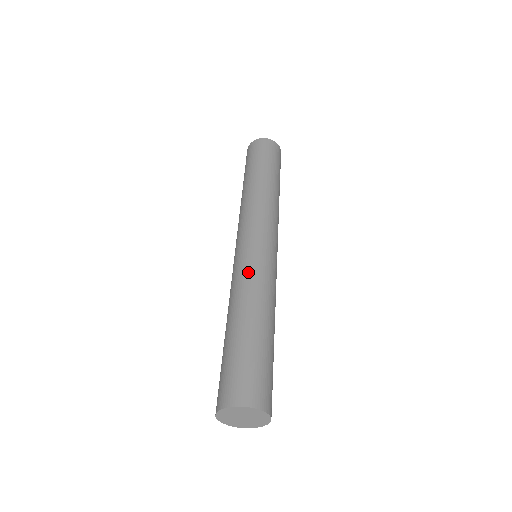
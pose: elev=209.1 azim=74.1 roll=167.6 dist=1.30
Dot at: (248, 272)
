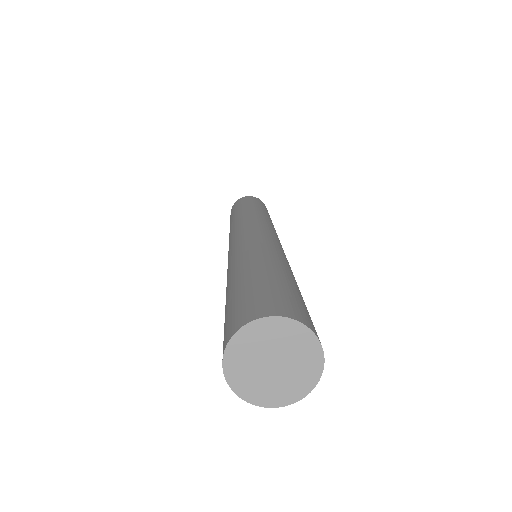
Dot at: (267, 242)
